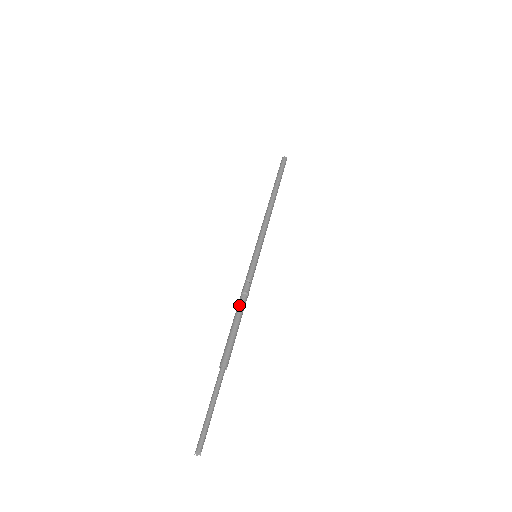
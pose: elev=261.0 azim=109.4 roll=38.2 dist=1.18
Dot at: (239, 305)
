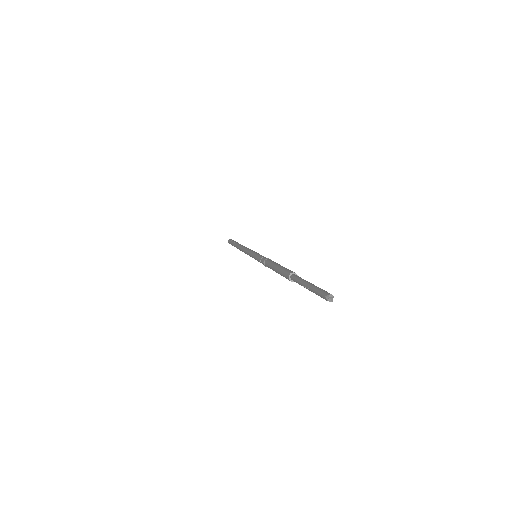
Dot at: (268, 264)
